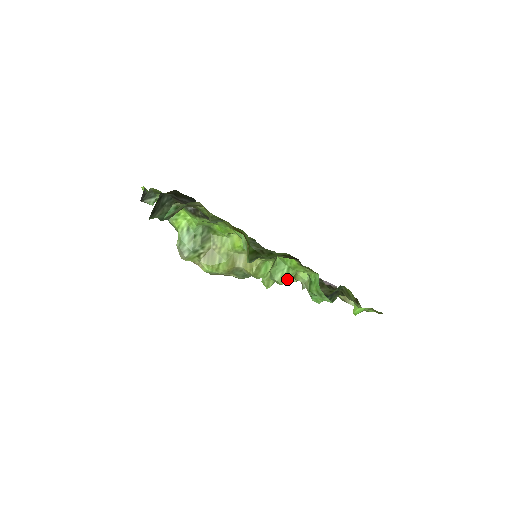
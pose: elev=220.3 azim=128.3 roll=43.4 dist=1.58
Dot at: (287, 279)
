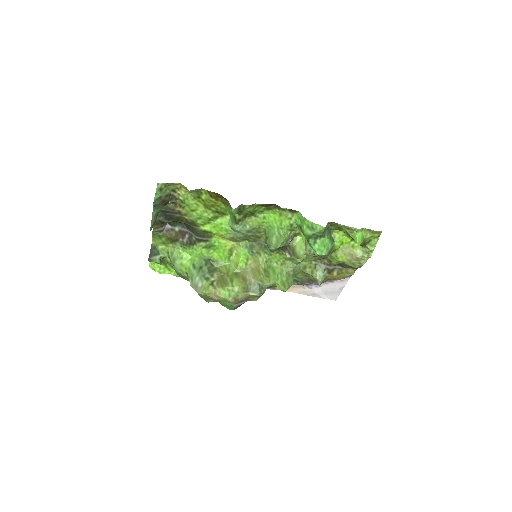
Dot at: (282, 239)
